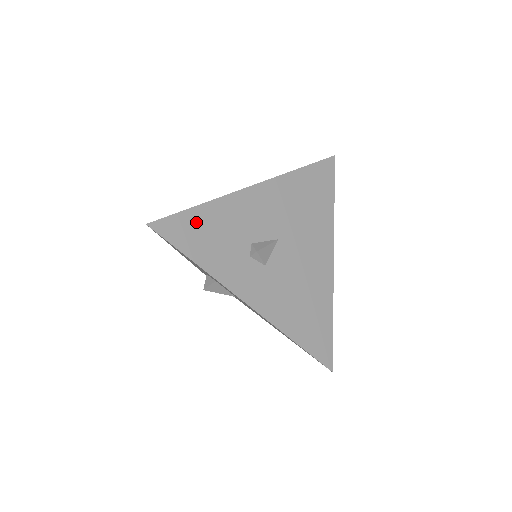
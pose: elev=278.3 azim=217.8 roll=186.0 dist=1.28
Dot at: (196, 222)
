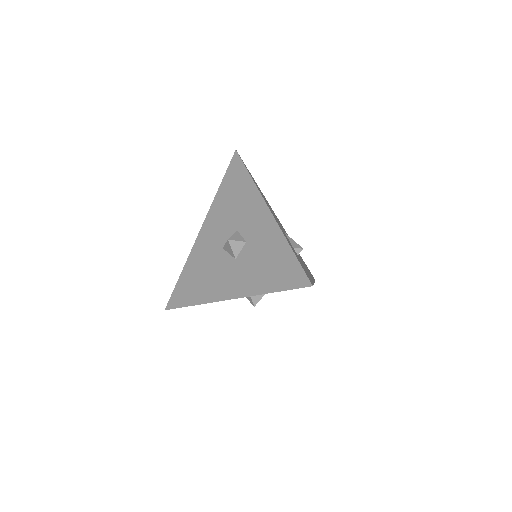
Dot at: occluded
